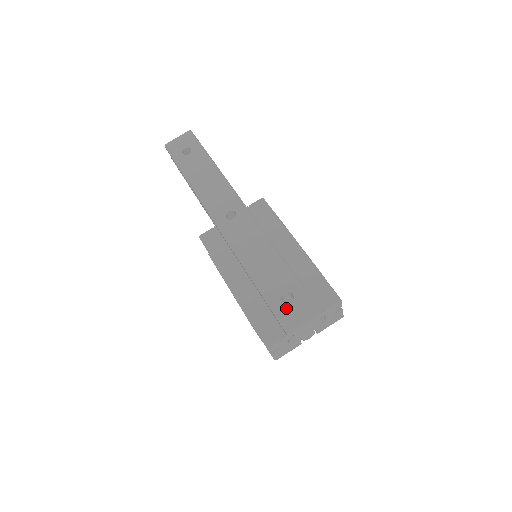
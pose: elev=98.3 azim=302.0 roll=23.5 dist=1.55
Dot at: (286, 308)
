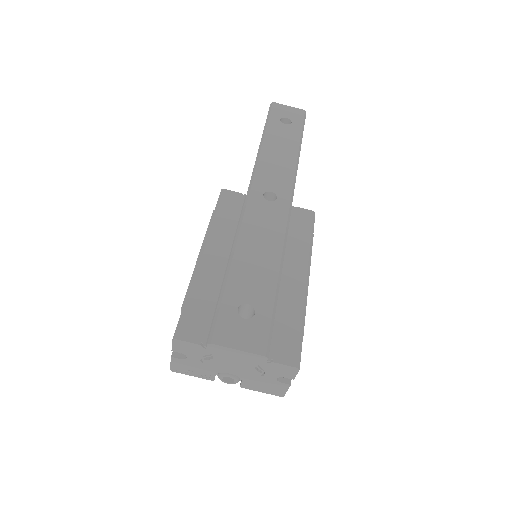
Dot at: (234, 319)
